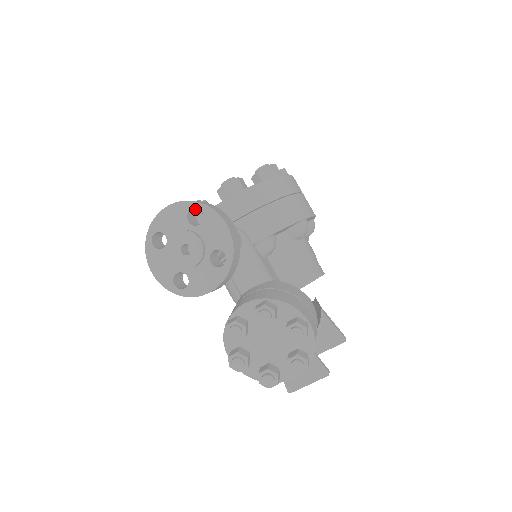
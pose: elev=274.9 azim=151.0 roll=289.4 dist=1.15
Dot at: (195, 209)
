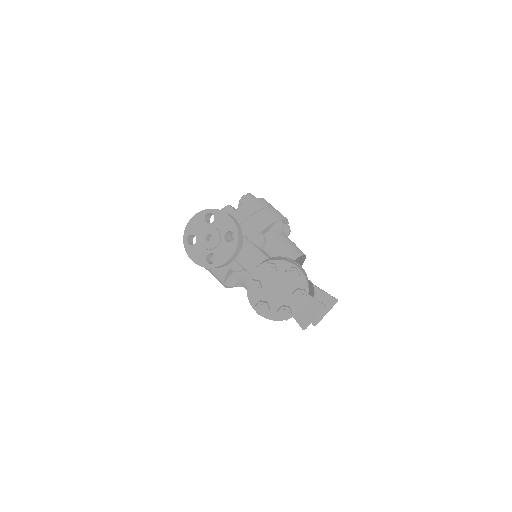
Dot at: (208, 215)
